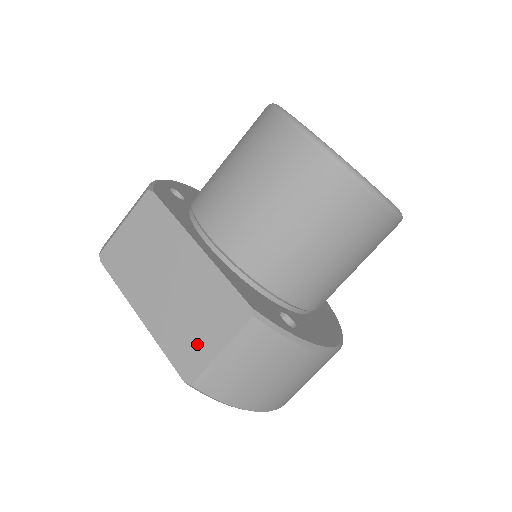
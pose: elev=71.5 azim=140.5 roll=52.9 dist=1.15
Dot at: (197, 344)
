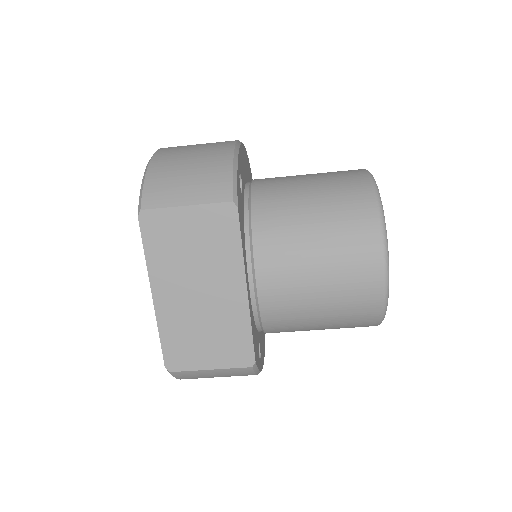
Dot at: (194, 352)
